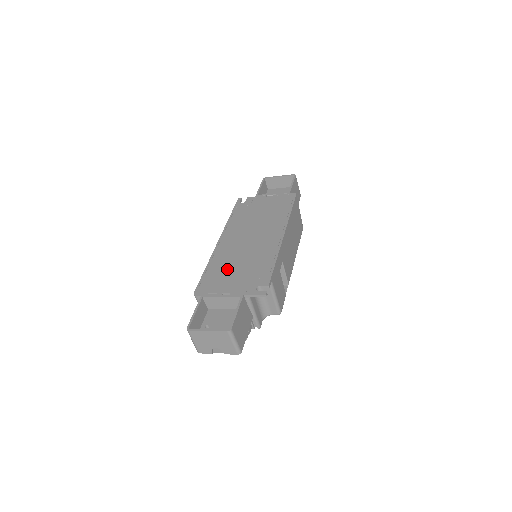
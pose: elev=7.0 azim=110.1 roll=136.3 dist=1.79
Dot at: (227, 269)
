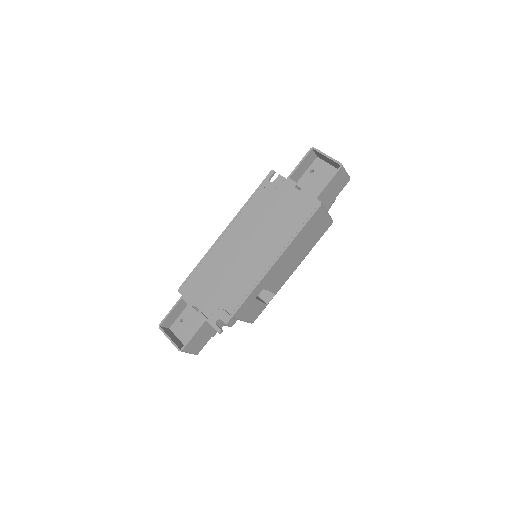
Dot at: (211, 278)
